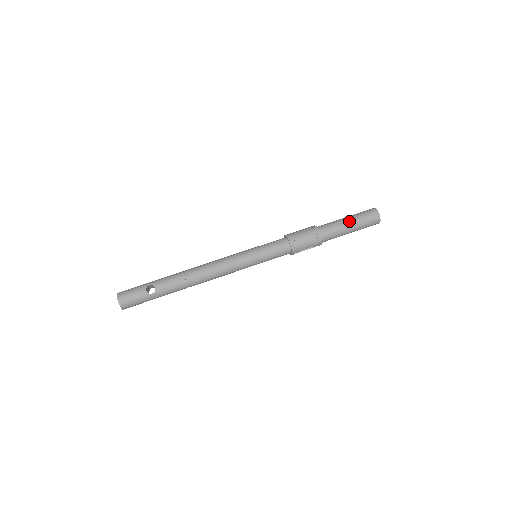
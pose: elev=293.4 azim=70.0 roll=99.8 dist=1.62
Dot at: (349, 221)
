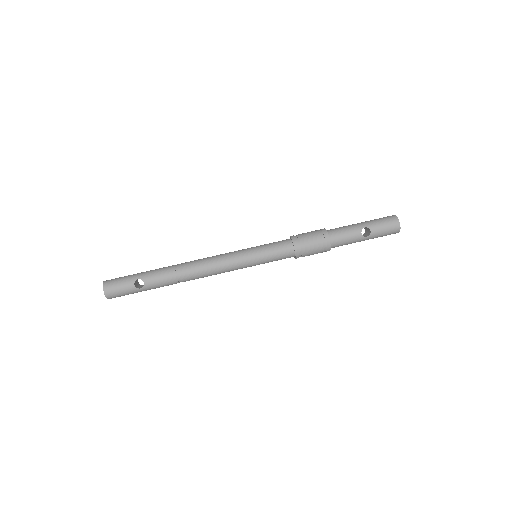
Dot at: (365, 227)
